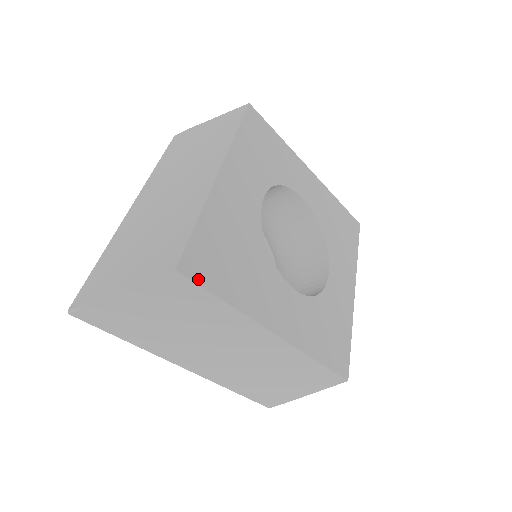
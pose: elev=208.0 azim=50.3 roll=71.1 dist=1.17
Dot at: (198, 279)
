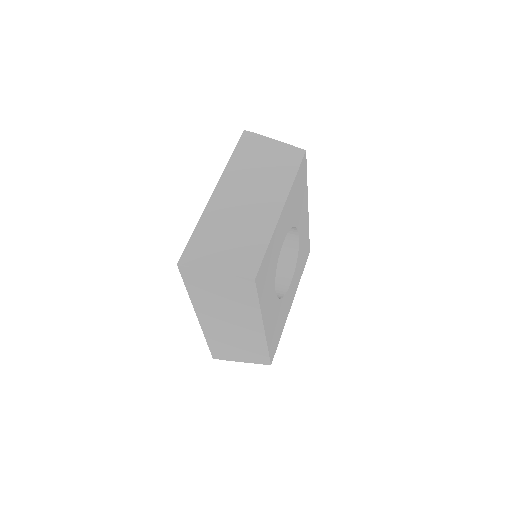
Dot at: occluded
